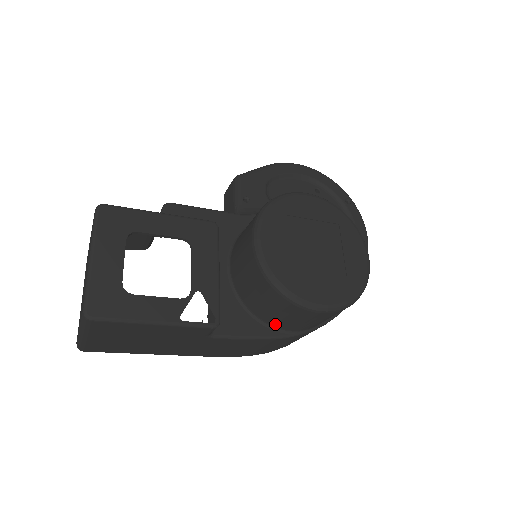
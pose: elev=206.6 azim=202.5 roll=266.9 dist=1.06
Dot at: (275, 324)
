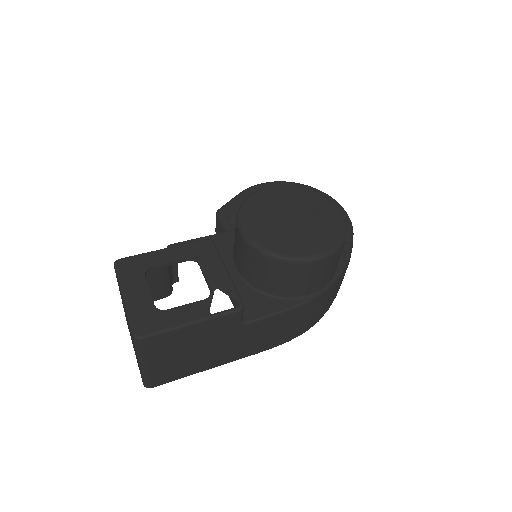
Dot at: (292, 294)
